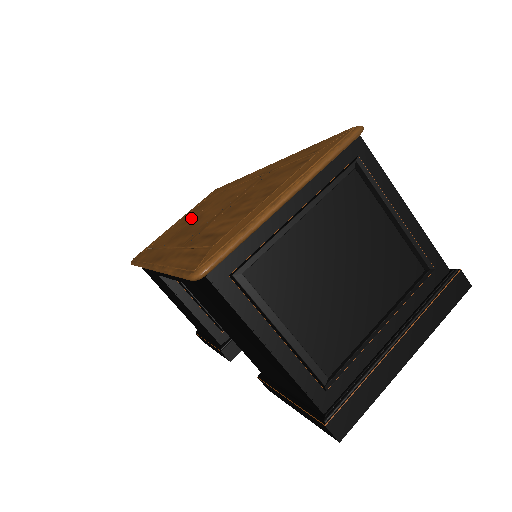
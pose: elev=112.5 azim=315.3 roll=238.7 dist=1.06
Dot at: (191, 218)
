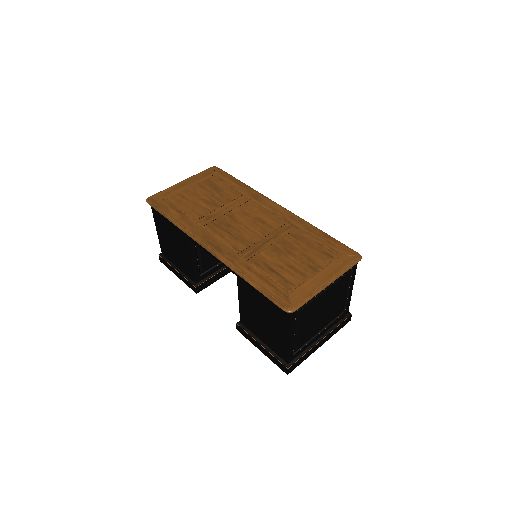
Dot at: (216, 204)
